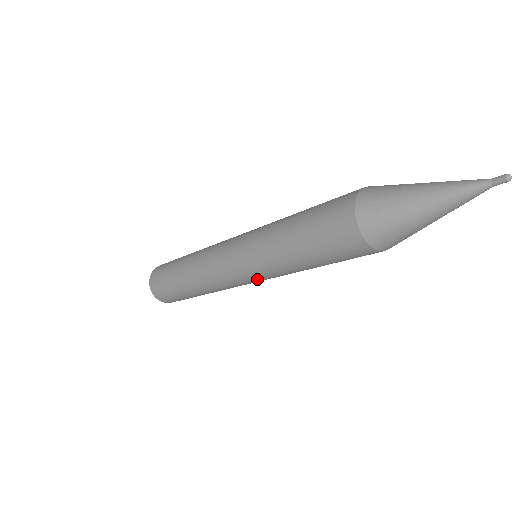
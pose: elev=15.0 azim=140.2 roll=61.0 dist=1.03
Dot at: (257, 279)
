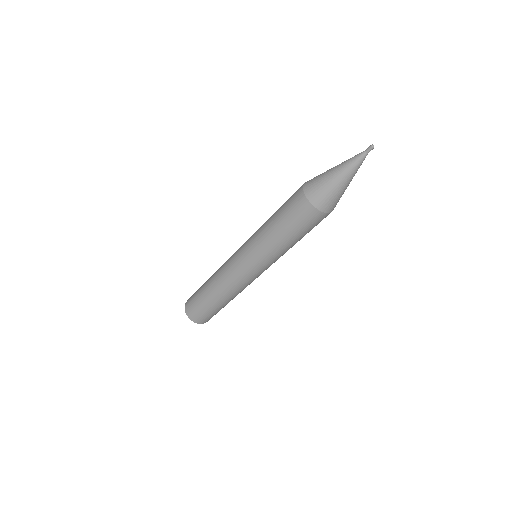
Dot at: (250, 262)
